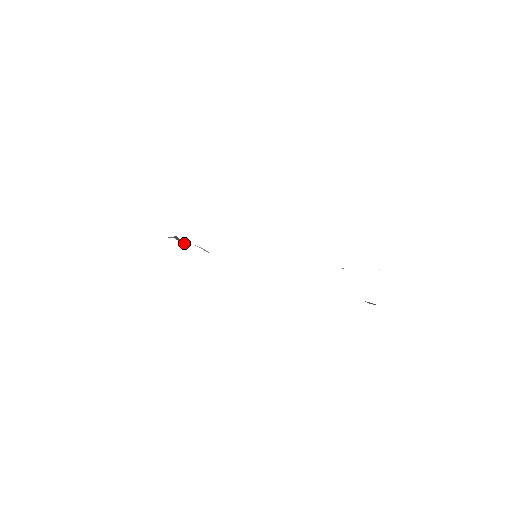
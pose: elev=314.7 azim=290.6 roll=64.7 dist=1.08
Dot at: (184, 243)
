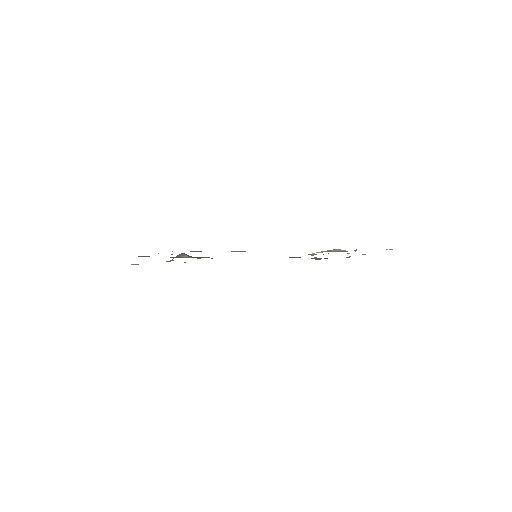
Dot at: (190, 256)
